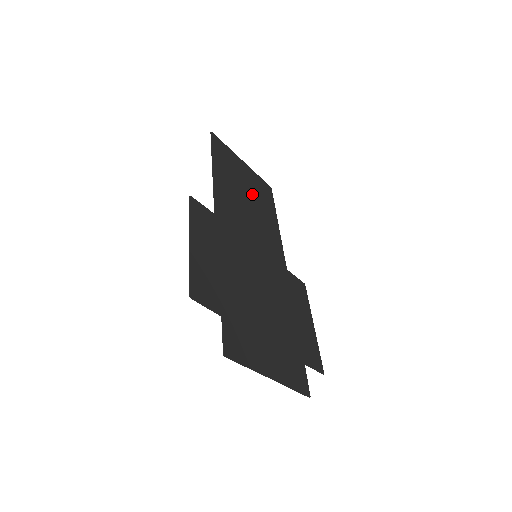
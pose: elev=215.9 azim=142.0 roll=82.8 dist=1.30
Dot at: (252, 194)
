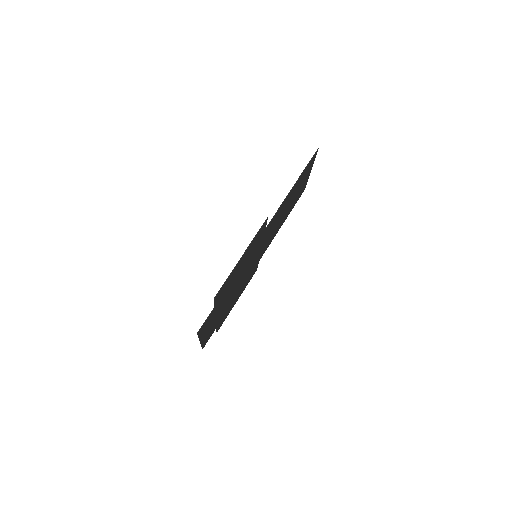
Dot at: (292, 201)
